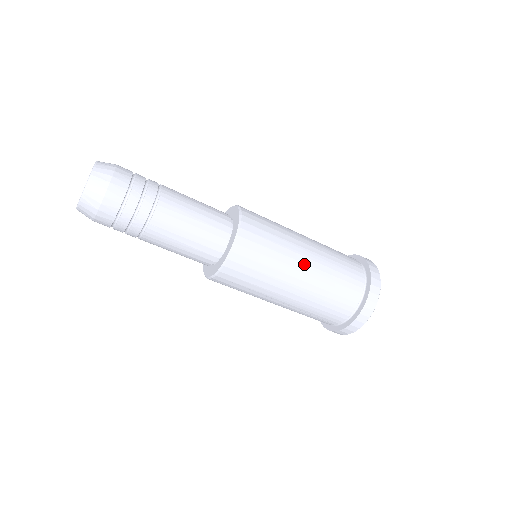
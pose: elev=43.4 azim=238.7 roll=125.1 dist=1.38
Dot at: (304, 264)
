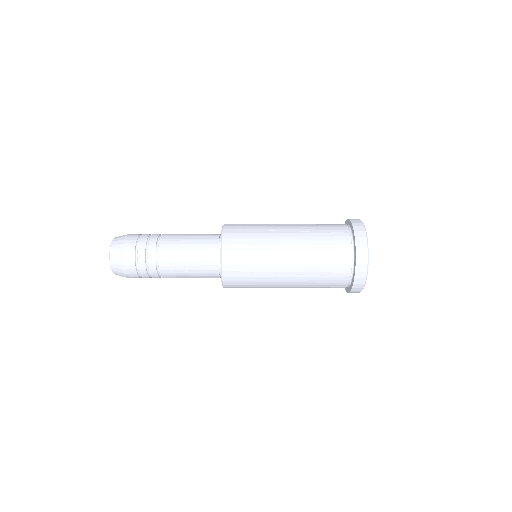
Dot at: occluded
